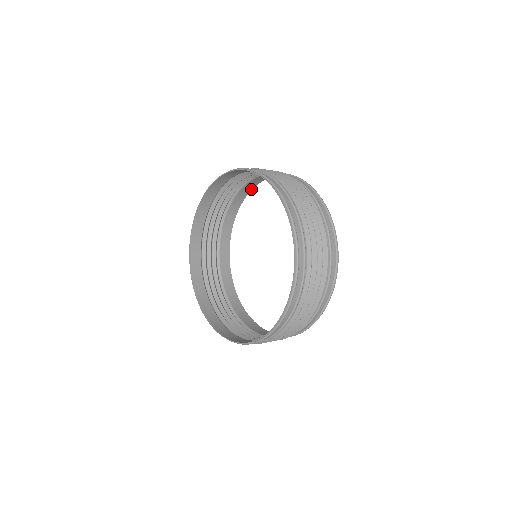
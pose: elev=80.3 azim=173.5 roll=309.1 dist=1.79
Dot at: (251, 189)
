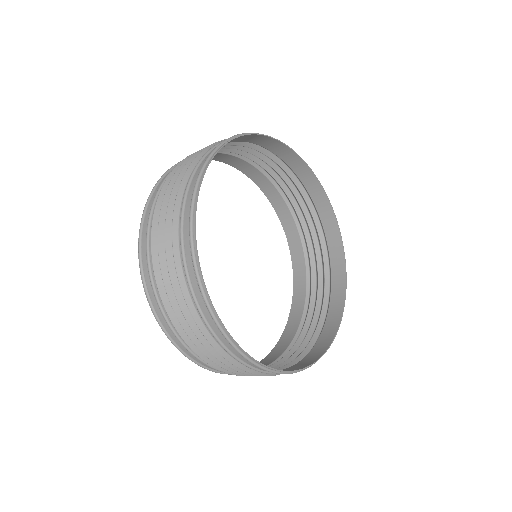
Dot at: (240, 136)
